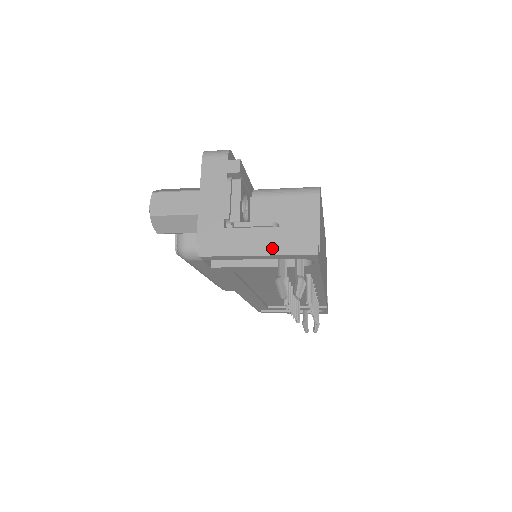
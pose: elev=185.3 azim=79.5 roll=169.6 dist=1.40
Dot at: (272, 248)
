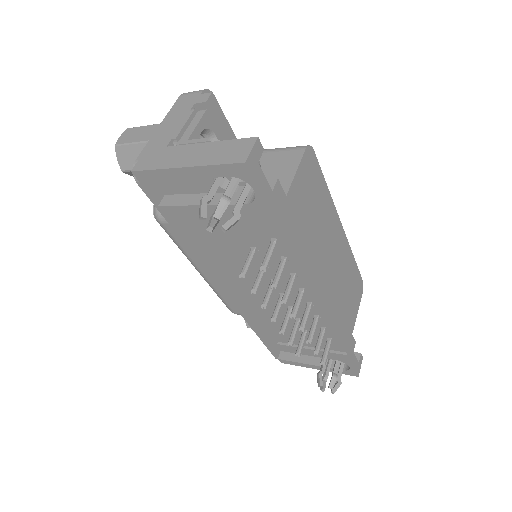
Dot at: (201, 160)
